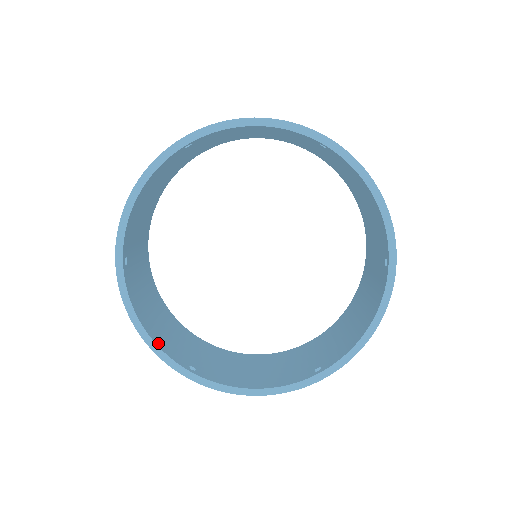
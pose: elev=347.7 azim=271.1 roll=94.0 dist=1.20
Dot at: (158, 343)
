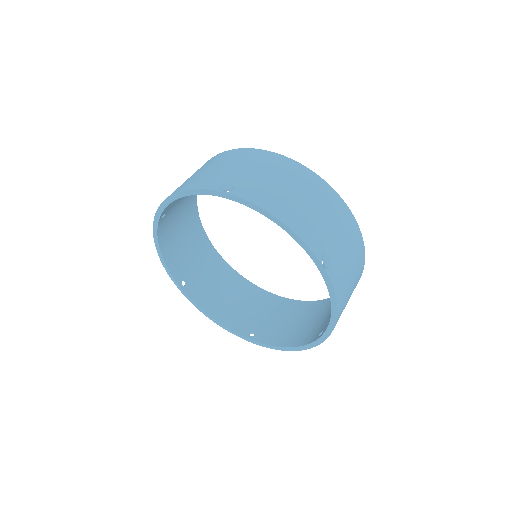
Dot at: (226, 324)
